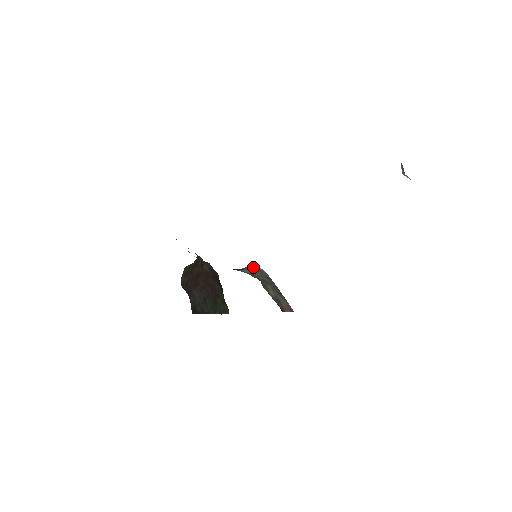
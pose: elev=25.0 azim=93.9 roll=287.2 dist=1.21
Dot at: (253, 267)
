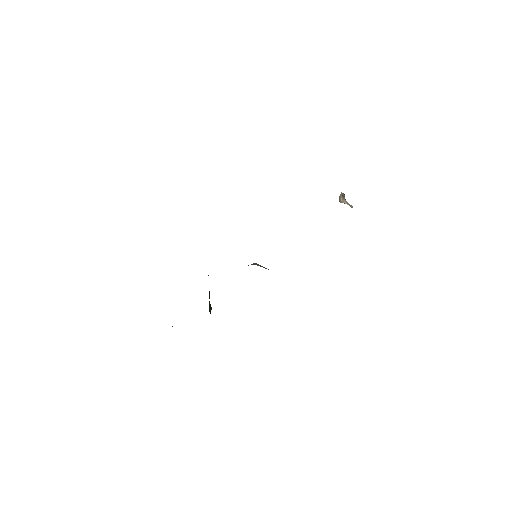
Dot at: (257, 264)
